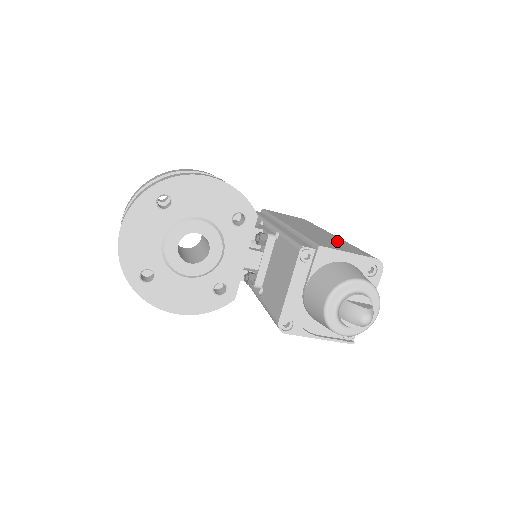
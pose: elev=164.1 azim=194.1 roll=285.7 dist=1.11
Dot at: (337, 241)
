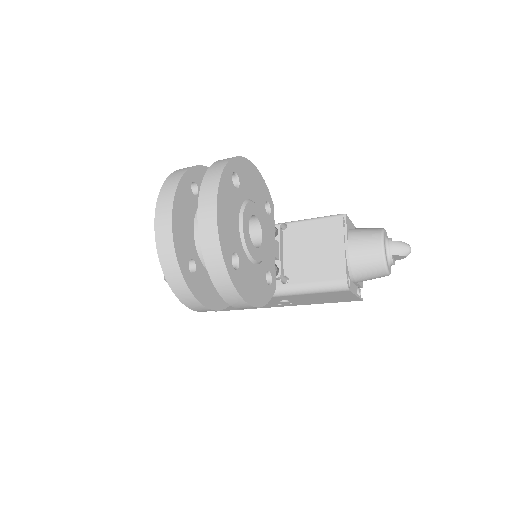
Dot at: occluded
